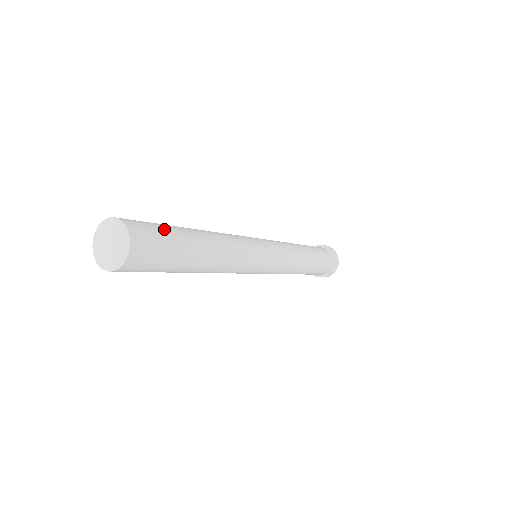
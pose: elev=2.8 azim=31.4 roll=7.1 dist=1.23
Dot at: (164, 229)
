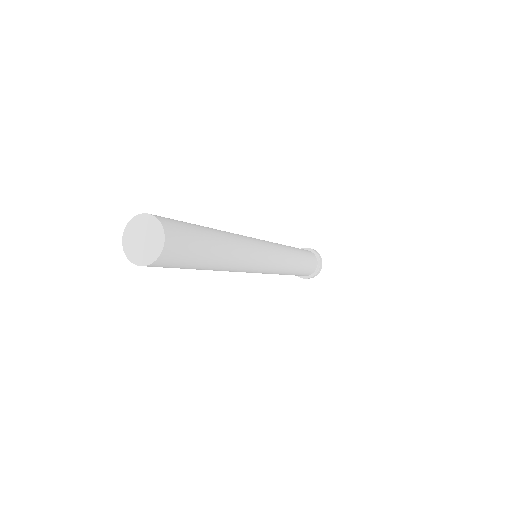
Dot at: (195, 239)
